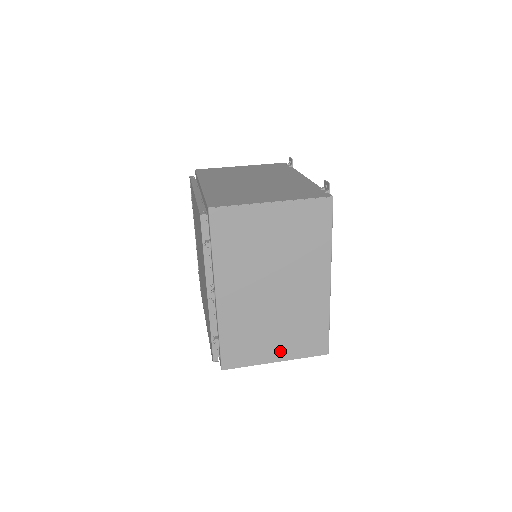
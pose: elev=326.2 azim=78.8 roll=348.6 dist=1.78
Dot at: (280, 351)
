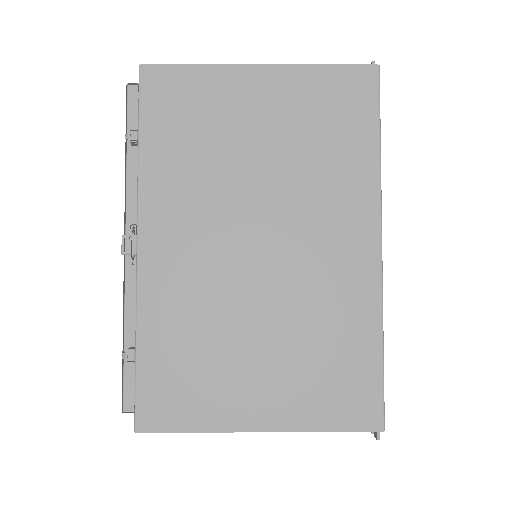
Dot at: (269, 403)
